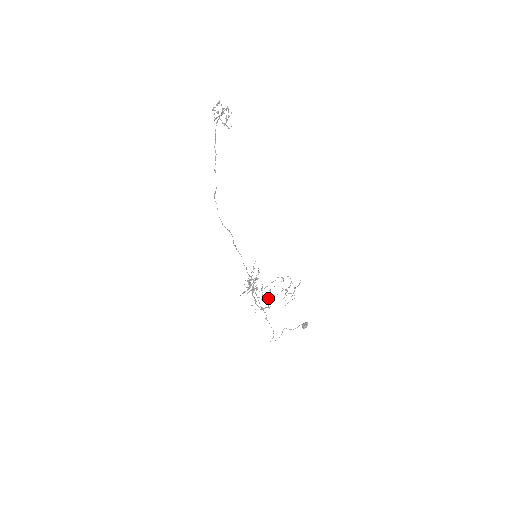
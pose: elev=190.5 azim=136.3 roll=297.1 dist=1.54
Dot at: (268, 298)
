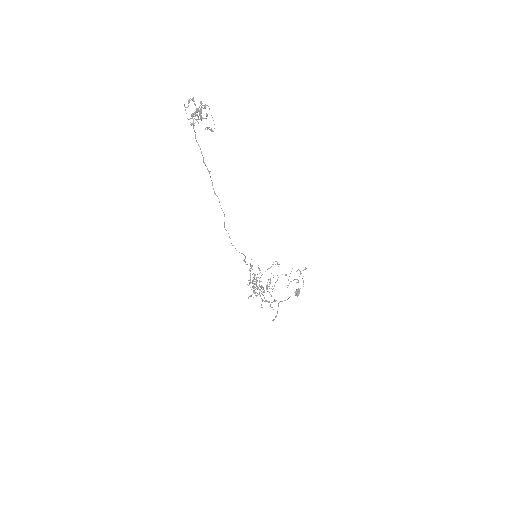
Dot at: occluded
